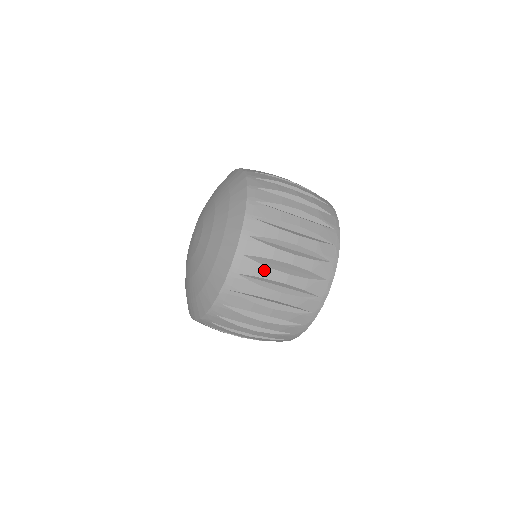
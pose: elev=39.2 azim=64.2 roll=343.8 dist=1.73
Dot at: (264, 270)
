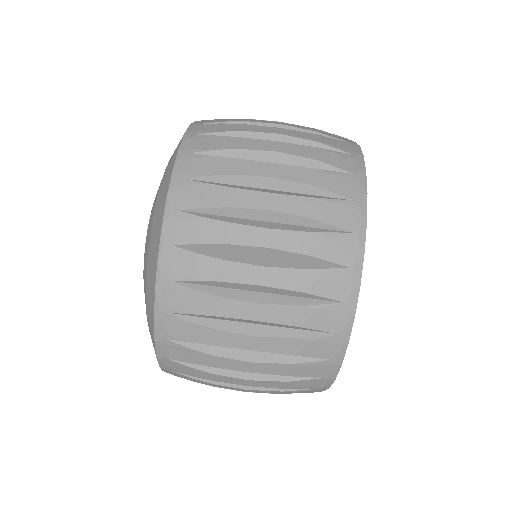
Dot at: (230, 164)
